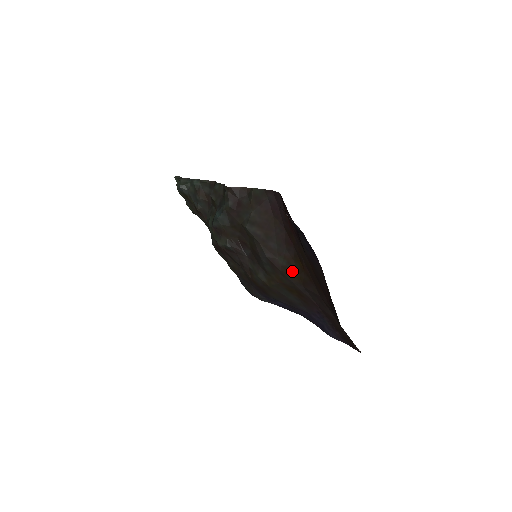
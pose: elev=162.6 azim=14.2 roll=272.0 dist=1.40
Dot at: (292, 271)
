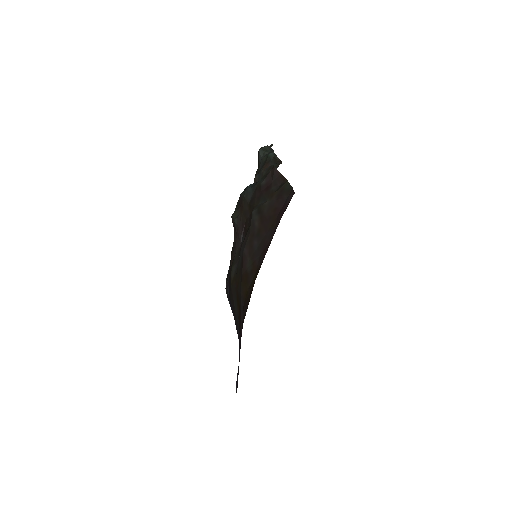
Dot at: (248, 281)
